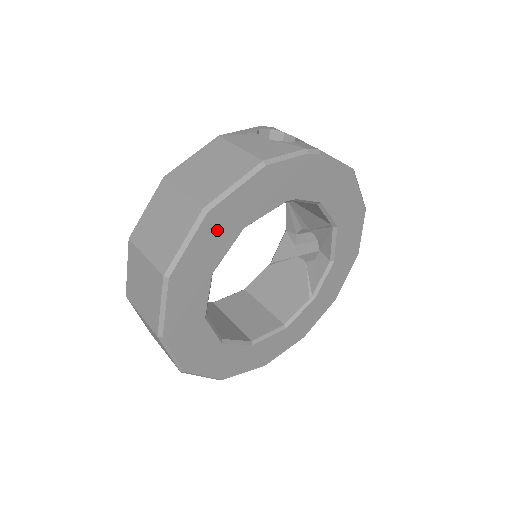
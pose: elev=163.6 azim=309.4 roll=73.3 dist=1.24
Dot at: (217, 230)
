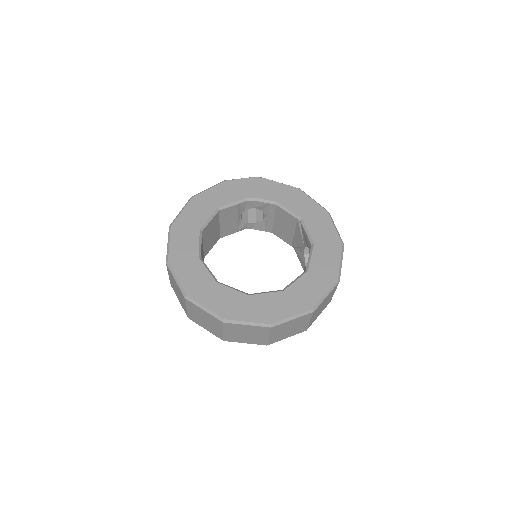
Dot at: (199, 206)
